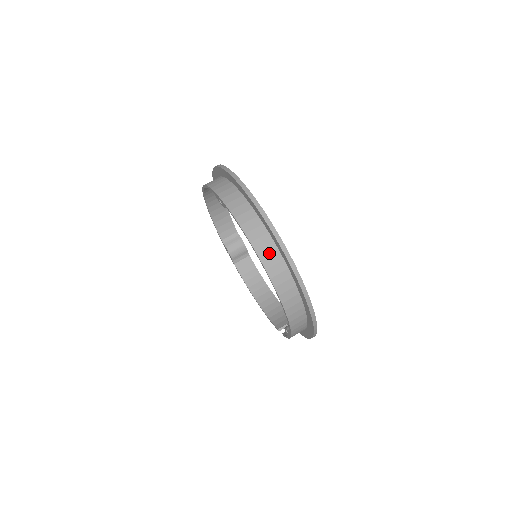
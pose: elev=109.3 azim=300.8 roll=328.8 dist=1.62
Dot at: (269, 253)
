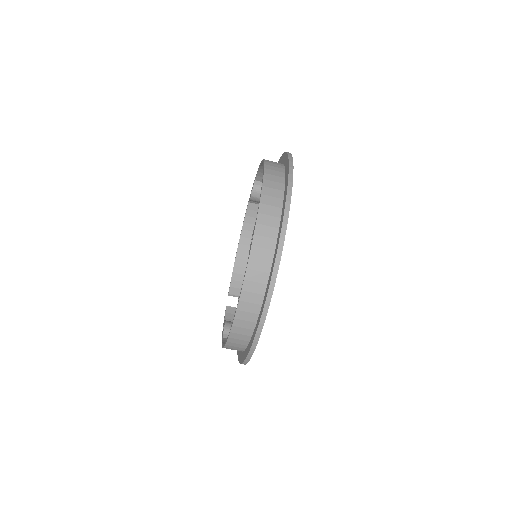
Dot at: (244, 326)
